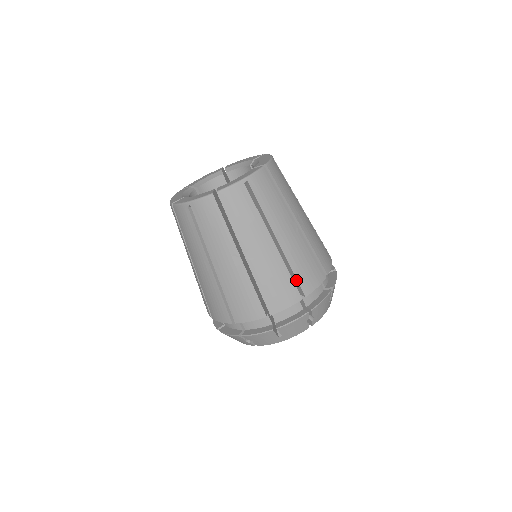
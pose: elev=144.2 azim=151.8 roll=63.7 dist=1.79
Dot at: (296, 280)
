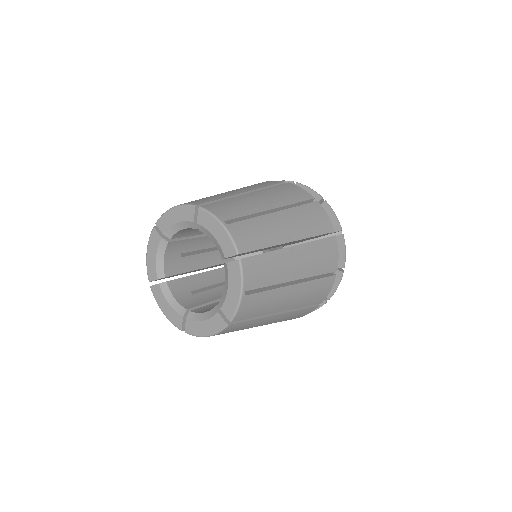
Dot at: (324, 273)
